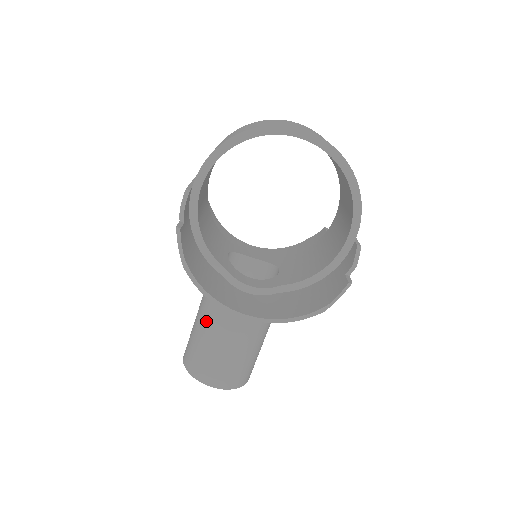
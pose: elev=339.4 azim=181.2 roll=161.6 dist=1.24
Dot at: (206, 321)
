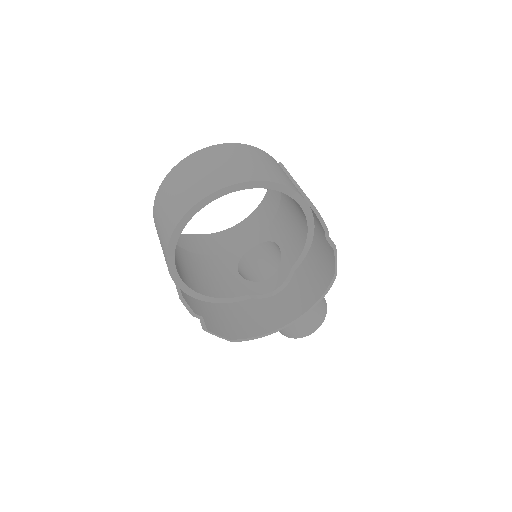
Dot at: occluded
